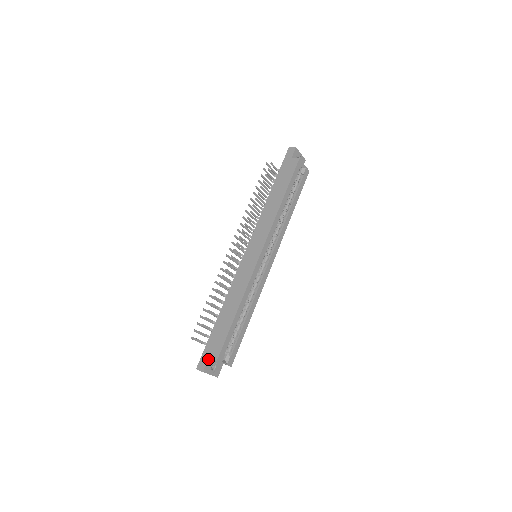
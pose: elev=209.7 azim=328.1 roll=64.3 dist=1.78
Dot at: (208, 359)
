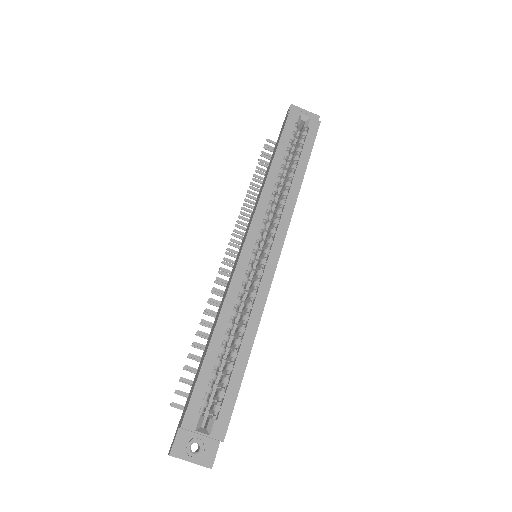
Dot at: (178, 430)
